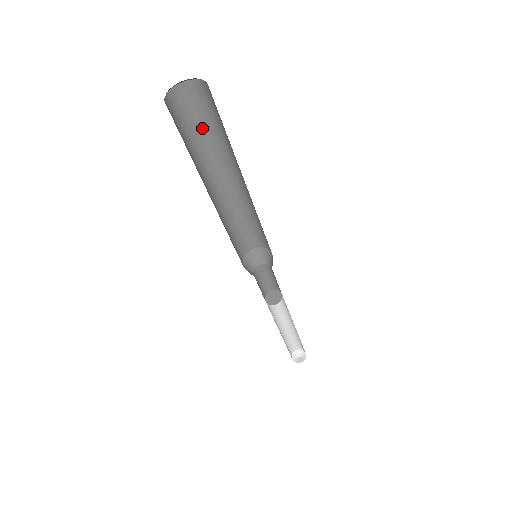
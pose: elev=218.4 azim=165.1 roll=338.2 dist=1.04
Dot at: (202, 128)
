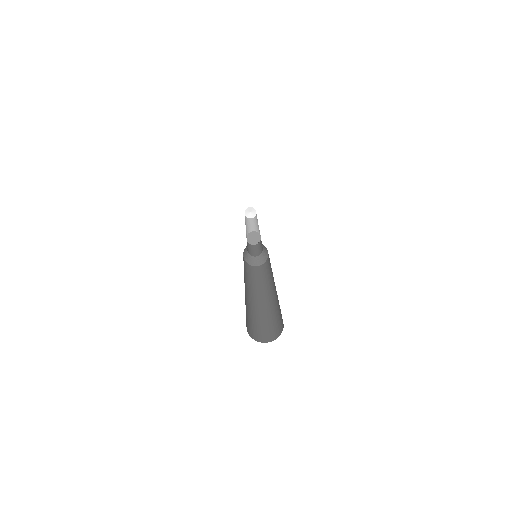
Dot at: occluded
